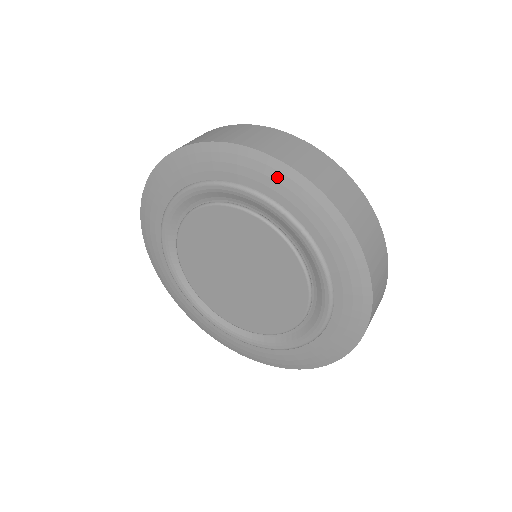
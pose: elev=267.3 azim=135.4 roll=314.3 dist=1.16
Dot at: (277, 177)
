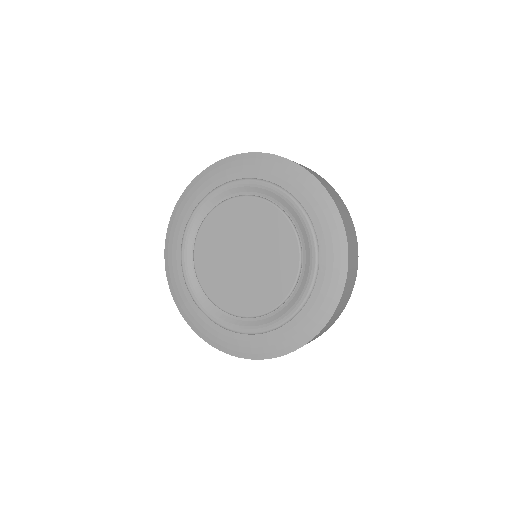
Dot at: (332, 225)
